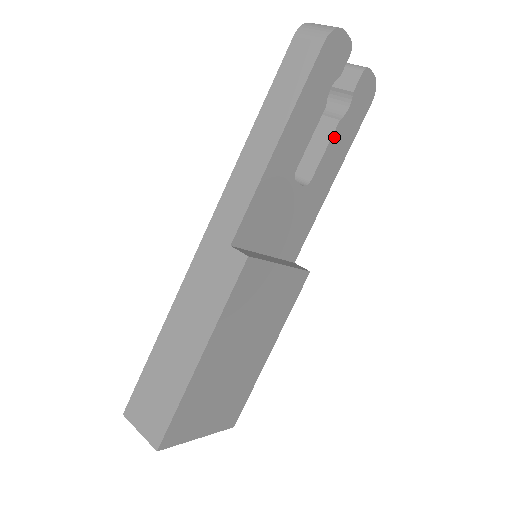
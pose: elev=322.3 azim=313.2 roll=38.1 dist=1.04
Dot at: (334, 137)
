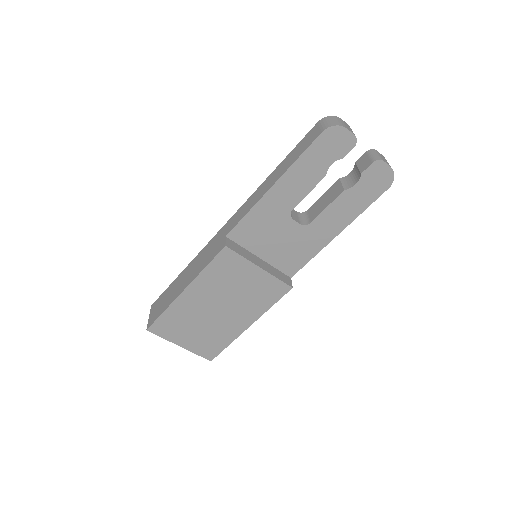
Dot at: (338, 200)
